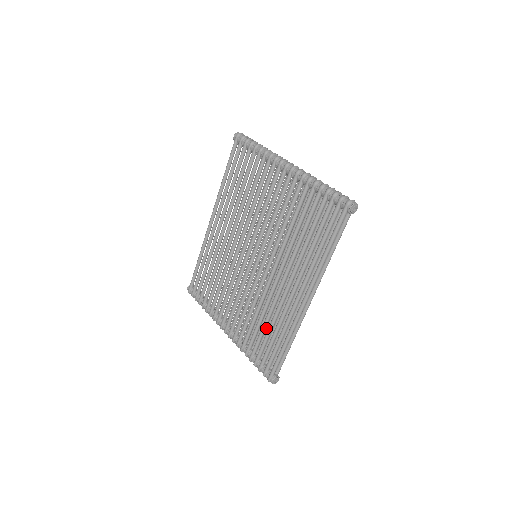
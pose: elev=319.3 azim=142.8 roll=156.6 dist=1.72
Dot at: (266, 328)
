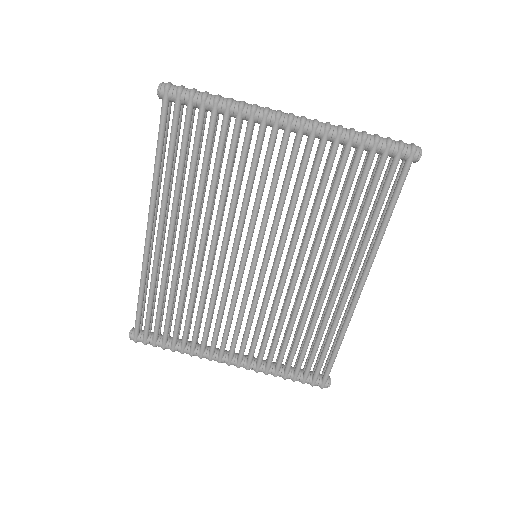
Dot at: occluded
